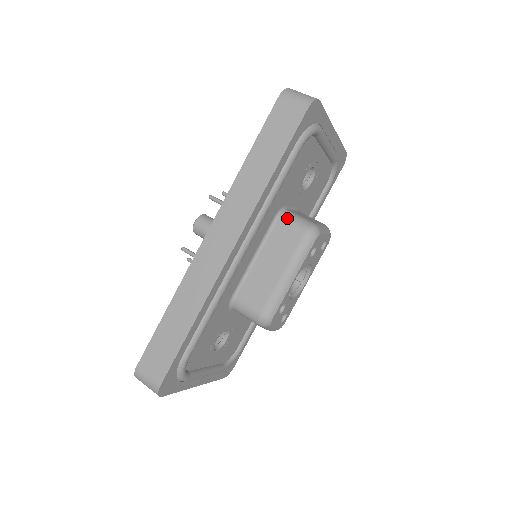
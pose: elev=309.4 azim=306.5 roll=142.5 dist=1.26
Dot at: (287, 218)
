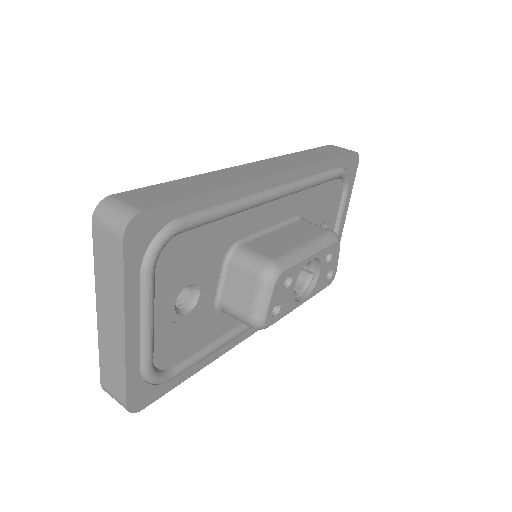
Dot at: occluded
